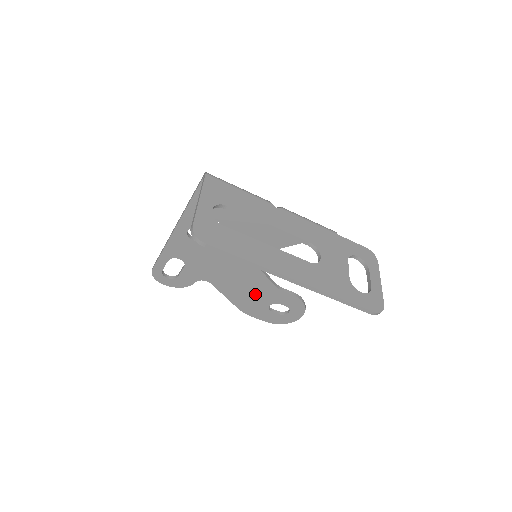
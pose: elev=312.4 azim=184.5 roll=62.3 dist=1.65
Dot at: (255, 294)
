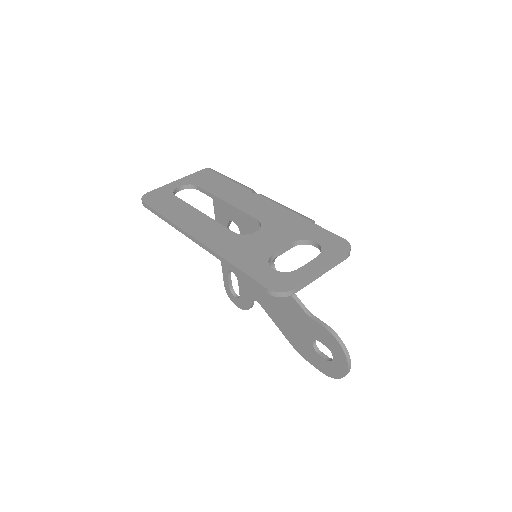
Dot at: (294, 323)
